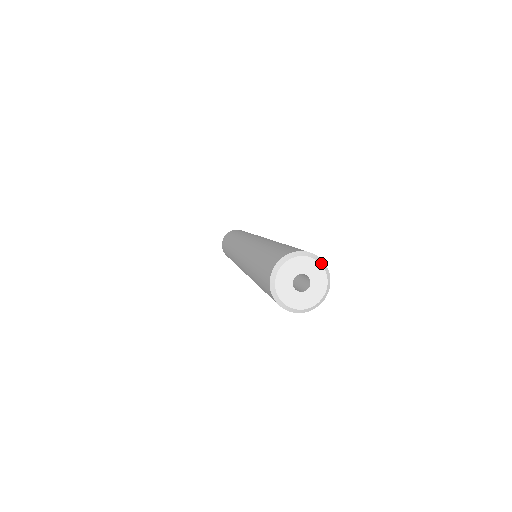
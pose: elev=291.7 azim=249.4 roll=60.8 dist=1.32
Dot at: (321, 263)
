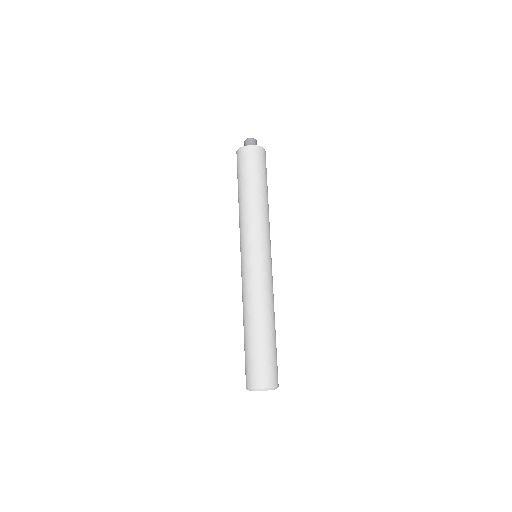
Dot at: occluded
